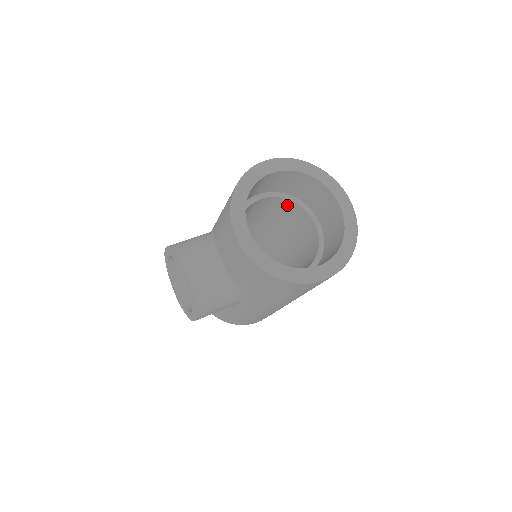
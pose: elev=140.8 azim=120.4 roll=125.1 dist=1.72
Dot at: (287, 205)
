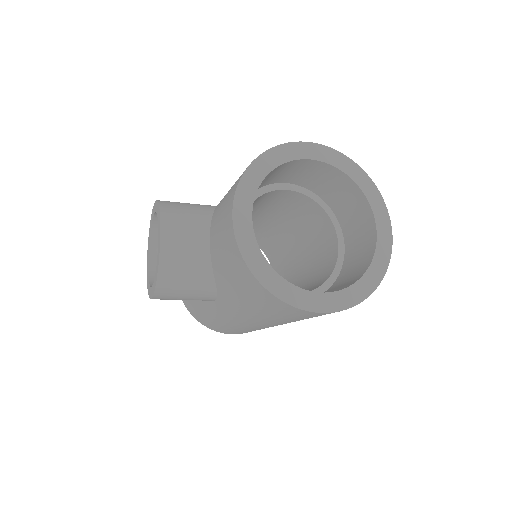
Dot at: (315, 211)
